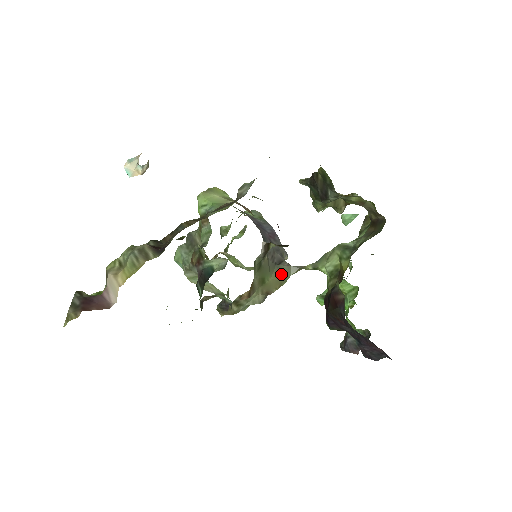
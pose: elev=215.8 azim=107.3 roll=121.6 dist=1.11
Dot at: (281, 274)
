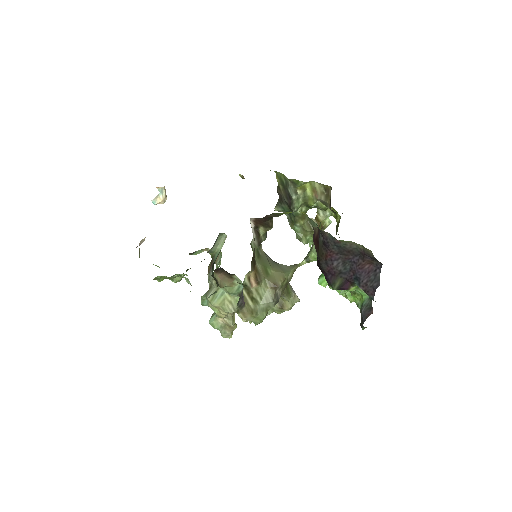
Dot at: (281, 269)
